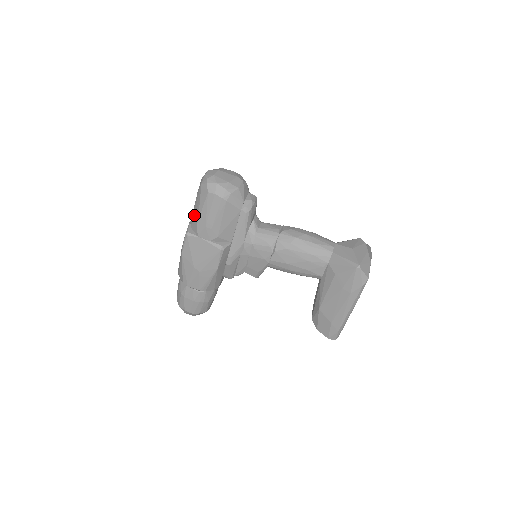
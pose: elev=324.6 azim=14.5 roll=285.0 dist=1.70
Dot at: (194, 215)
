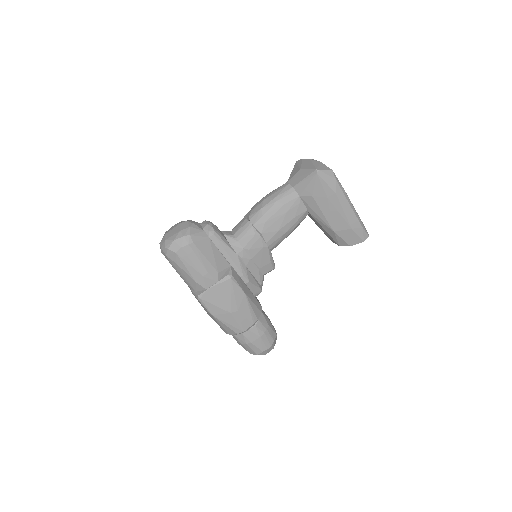
Dot at: (187, 281)
